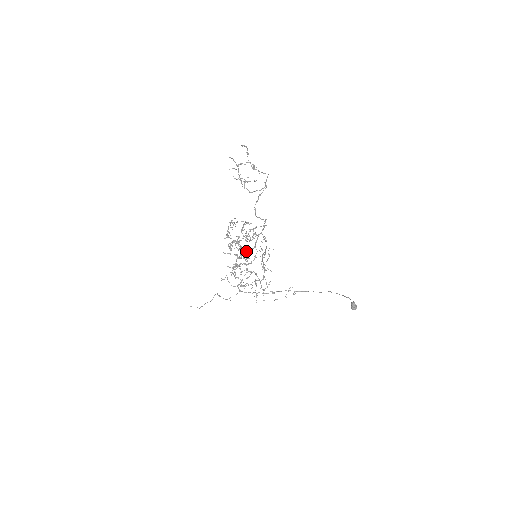
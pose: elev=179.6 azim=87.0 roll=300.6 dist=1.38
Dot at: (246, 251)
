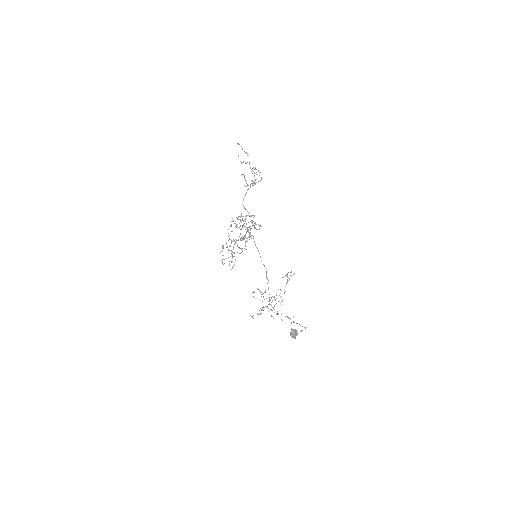
Dot at: (240, 240)
